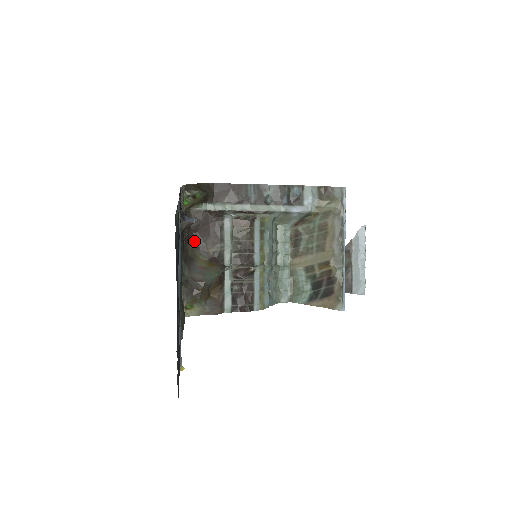
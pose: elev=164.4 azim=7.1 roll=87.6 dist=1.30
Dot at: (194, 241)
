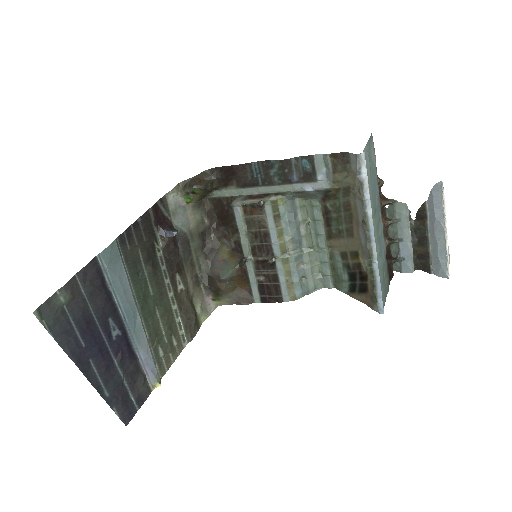
Dot at: (218, 230)
